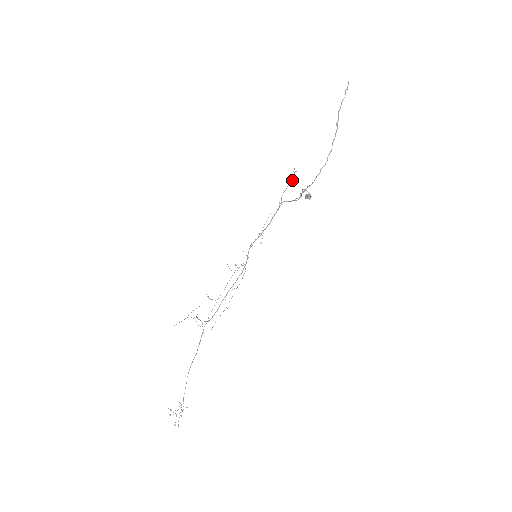
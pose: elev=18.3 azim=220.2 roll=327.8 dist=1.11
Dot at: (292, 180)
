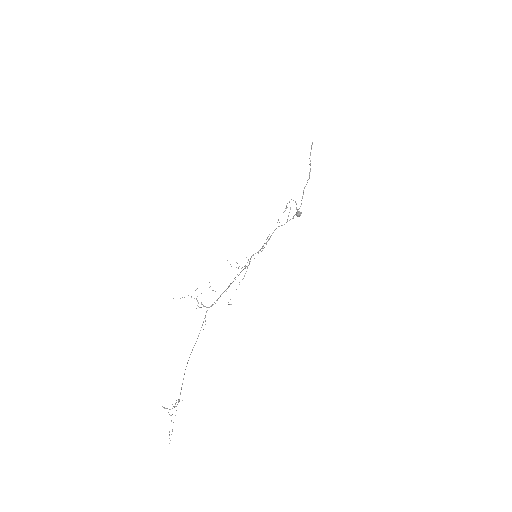
Dot at: (285, 210)
